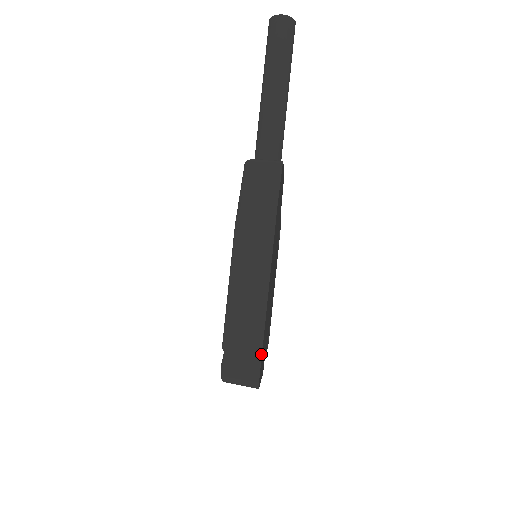
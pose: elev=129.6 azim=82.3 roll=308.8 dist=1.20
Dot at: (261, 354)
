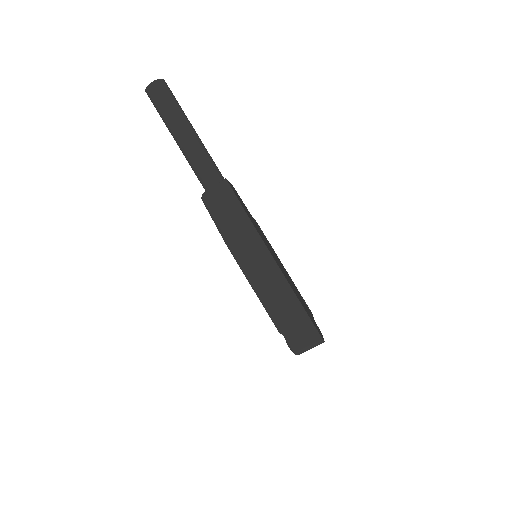
Dot at: (308, 317)
